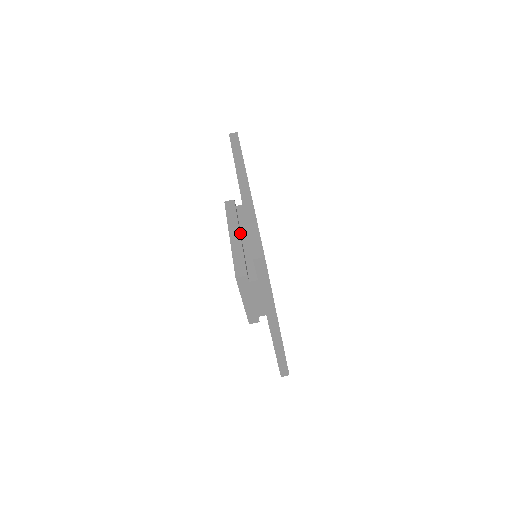
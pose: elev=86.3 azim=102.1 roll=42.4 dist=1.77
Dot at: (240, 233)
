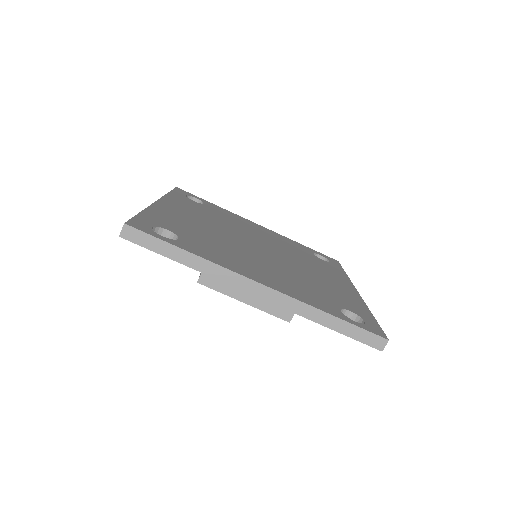
Dot at: occluded
